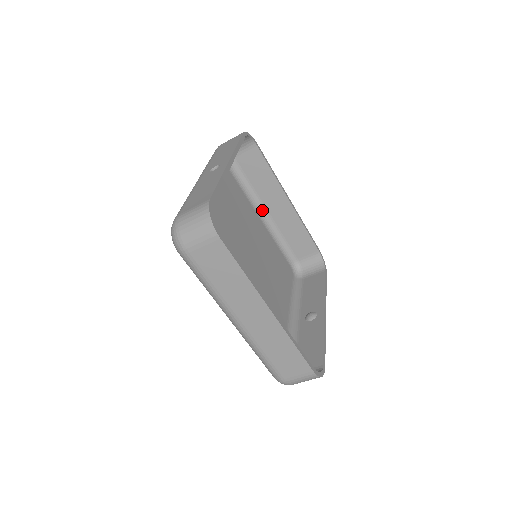
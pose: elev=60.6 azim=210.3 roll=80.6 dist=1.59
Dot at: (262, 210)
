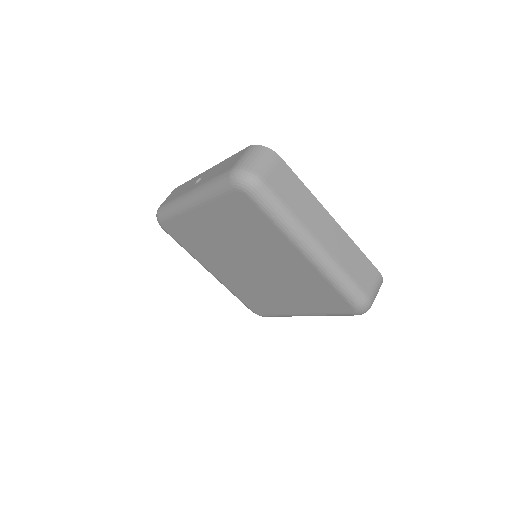
Dot at: occluded
